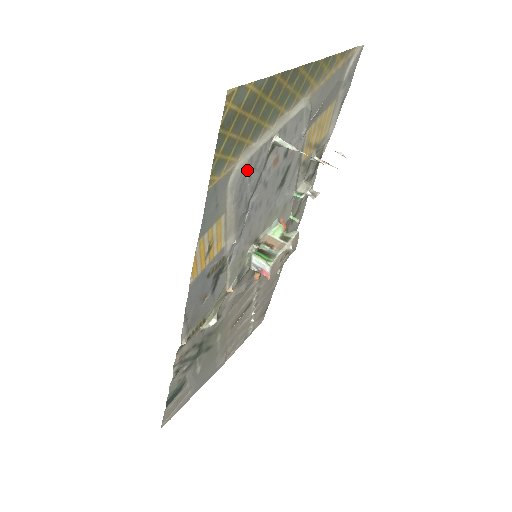
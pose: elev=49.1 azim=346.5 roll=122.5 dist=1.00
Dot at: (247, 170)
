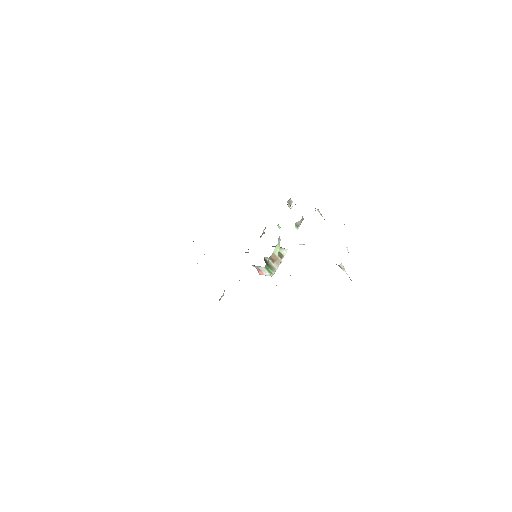
Dot at: occluded
